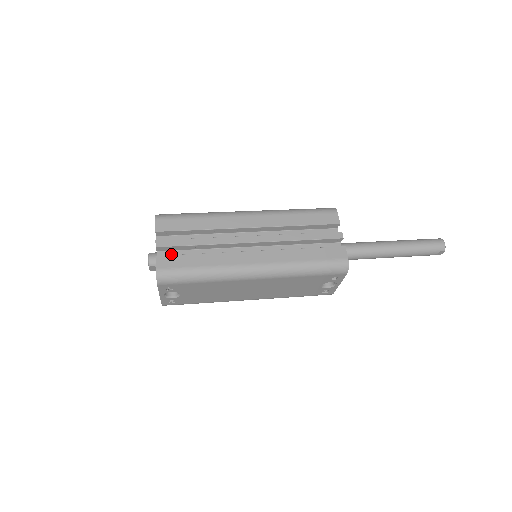
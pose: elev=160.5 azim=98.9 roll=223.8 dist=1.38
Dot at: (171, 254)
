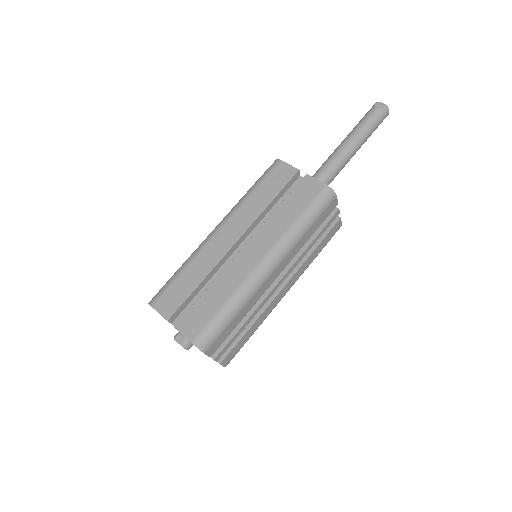
Dot at: occluded
